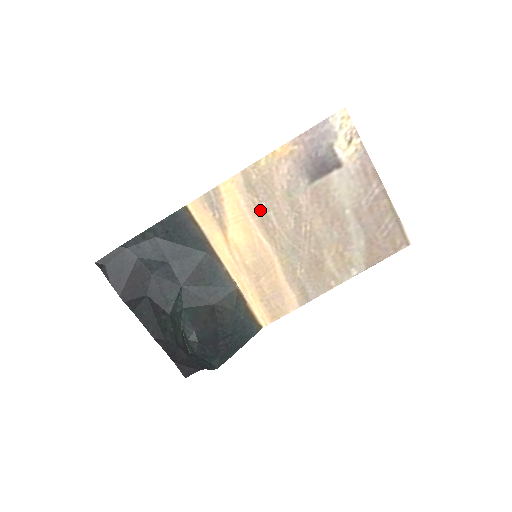
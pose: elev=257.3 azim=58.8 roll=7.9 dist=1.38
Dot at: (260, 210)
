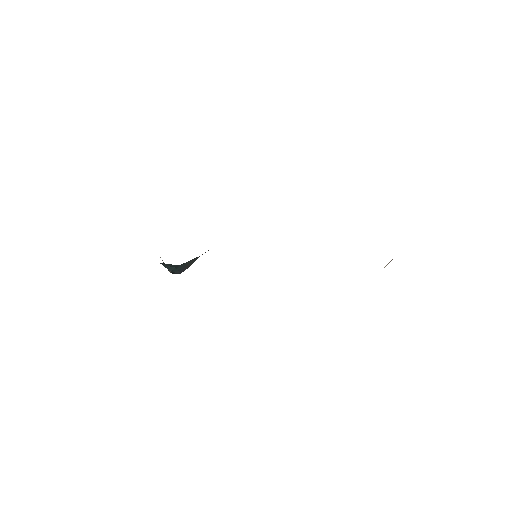
Dot at: occluded
